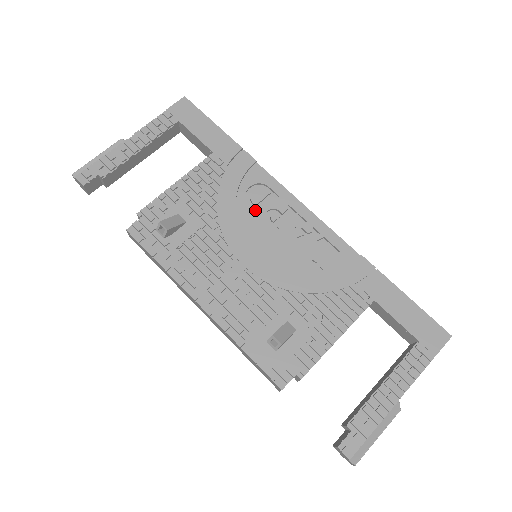
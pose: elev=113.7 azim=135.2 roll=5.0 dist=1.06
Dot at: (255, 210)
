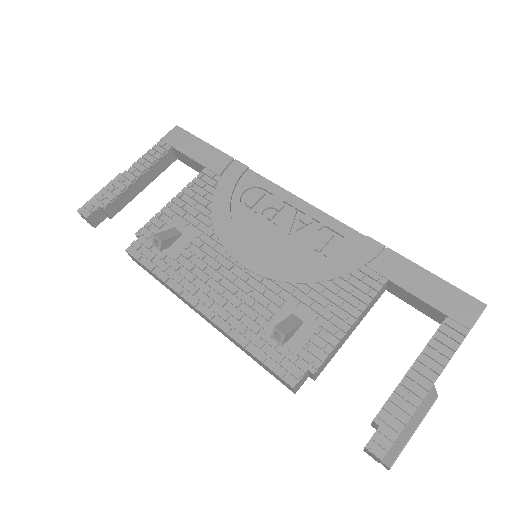
Dot at: (250, 212)
